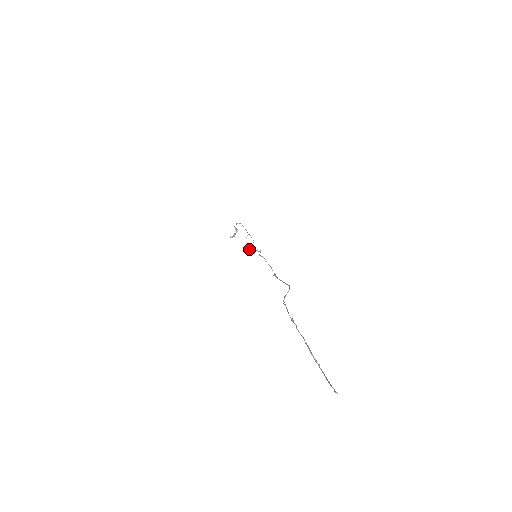
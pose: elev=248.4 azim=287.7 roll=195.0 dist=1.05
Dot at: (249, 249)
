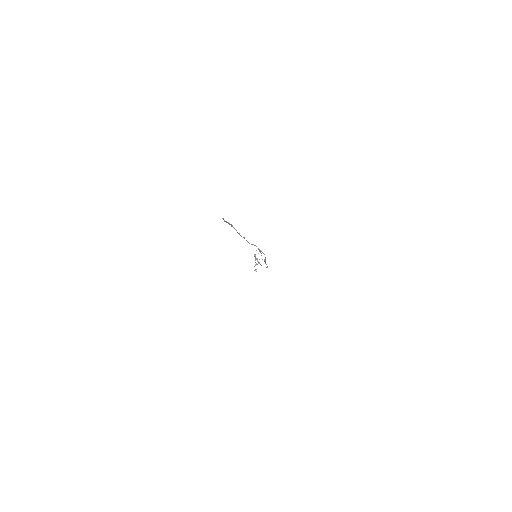
Dot at: occluded
